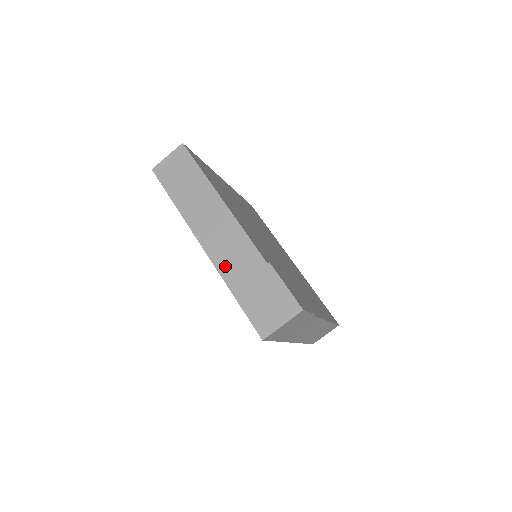
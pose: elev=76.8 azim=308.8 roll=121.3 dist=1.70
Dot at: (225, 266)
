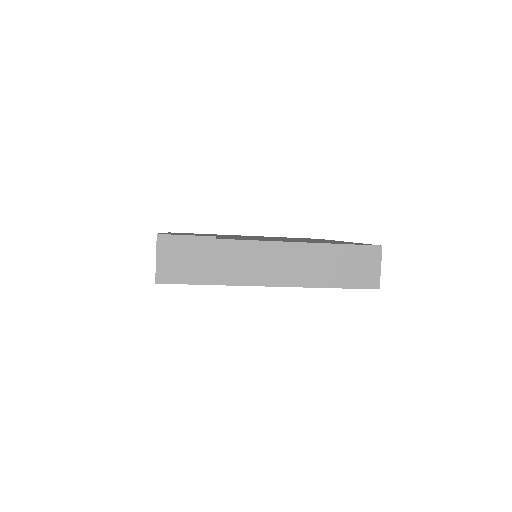
Dot at: occluded
